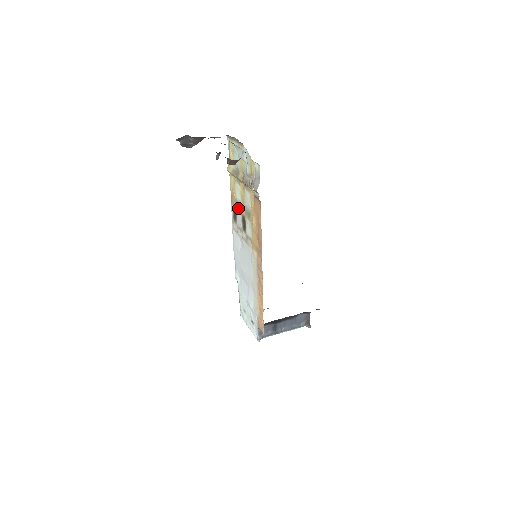
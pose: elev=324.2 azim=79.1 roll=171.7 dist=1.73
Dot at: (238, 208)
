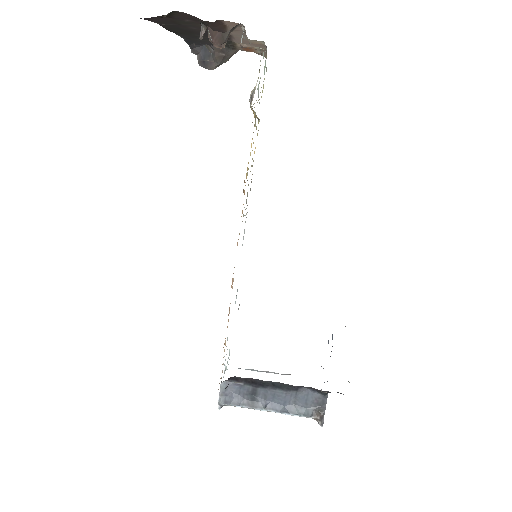
Dot at: occluded
